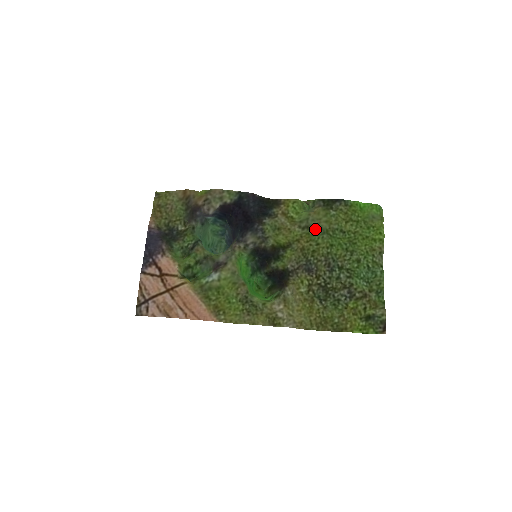
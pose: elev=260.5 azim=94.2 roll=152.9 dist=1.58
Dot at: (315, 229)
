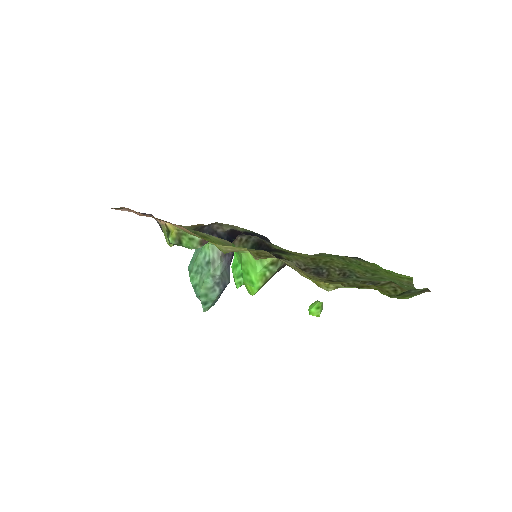
Dot at: (330, 255)
